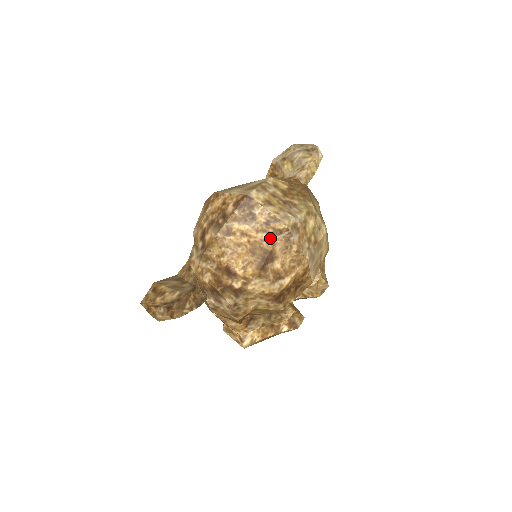
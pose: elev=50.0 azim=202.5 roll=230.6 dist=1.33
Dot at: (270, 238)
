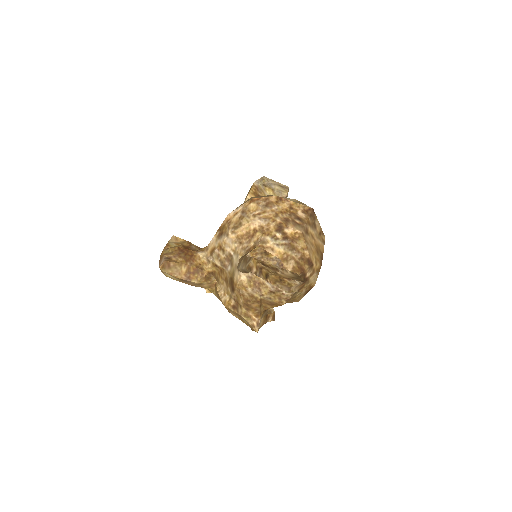
Dot at: (322, 245)
